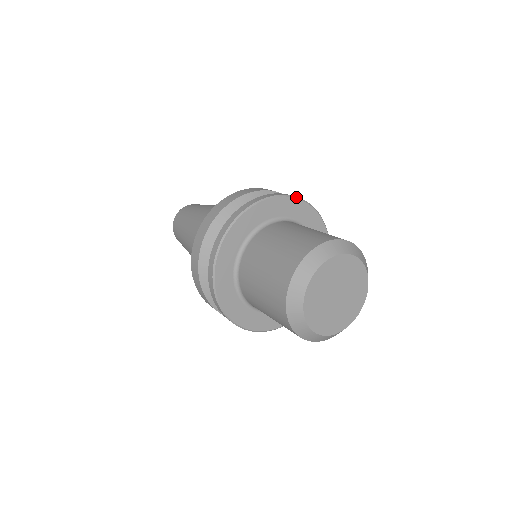
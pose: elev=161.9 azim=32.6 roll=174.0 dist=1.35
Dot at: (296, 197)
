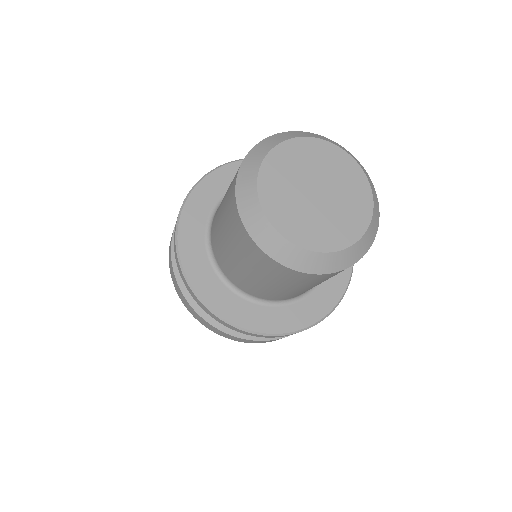
Dot at: occluded
